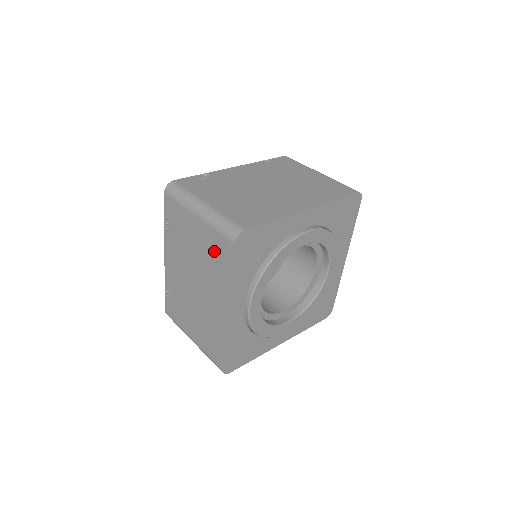
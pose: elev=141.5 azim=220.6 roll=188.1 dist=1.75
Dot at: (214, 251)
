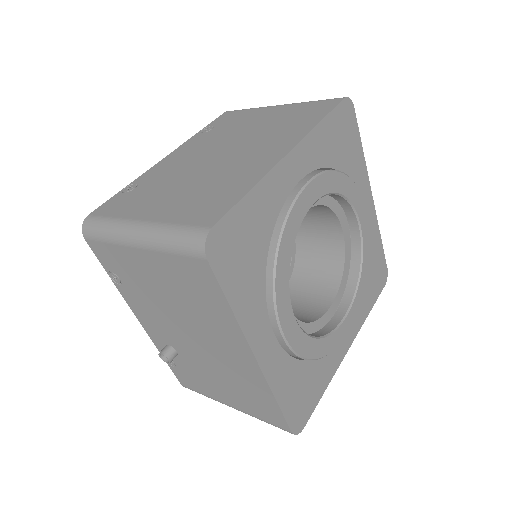
Dot at: (297, 114)
